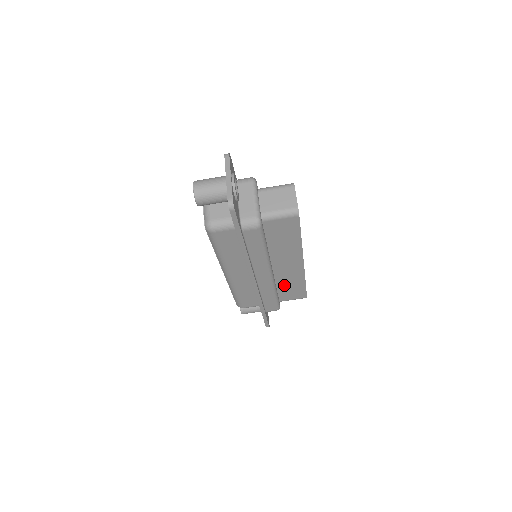
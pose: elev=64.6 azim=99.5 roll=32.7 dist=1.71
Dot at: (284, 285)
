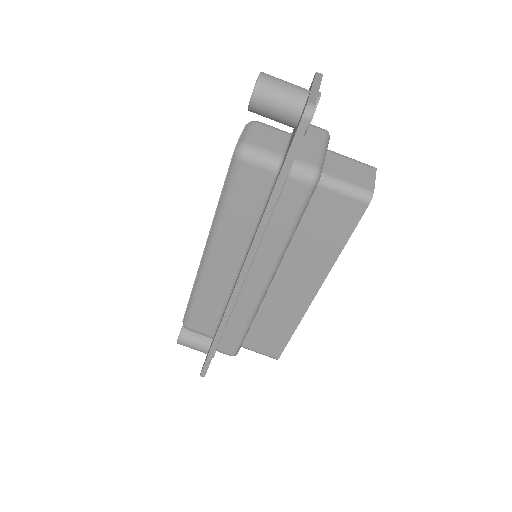
Dot at: (265, 320)
